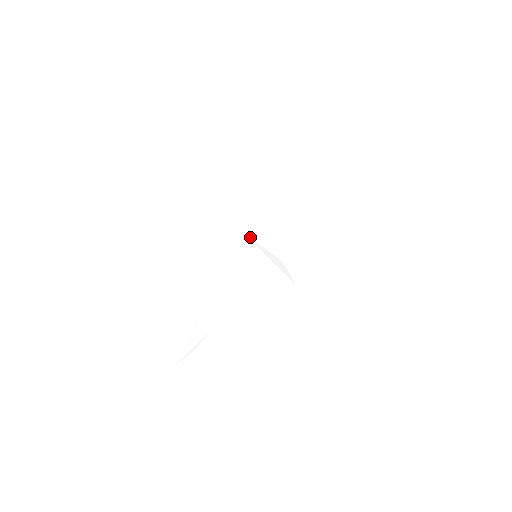
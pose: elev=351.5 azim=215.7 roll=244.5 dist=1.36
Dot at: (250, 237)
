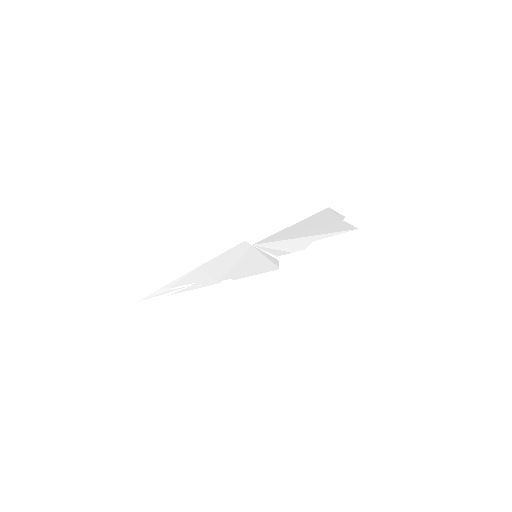
Dot at: (256, 248)
